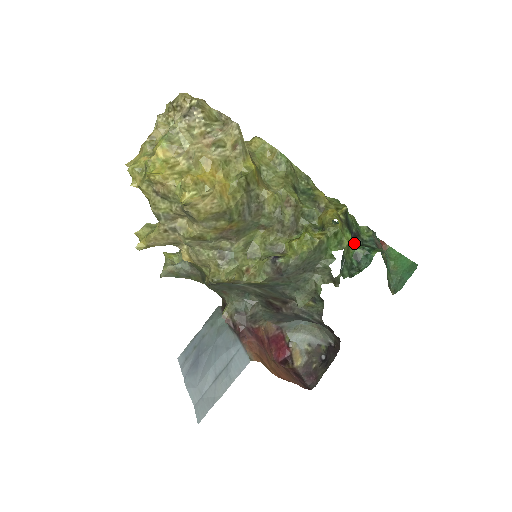
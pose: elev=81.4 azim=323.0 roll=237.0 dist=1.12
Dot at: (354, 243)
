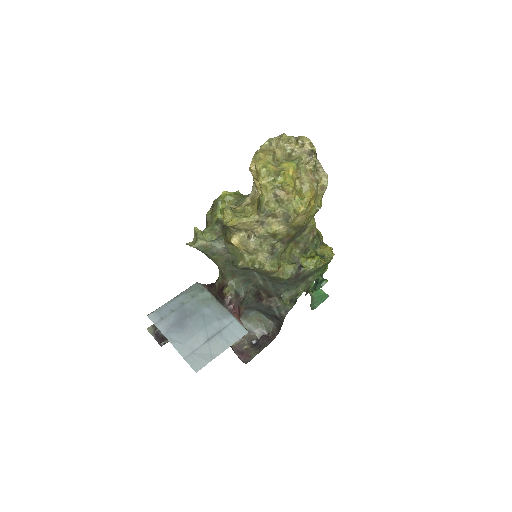
Dot at: occluded
